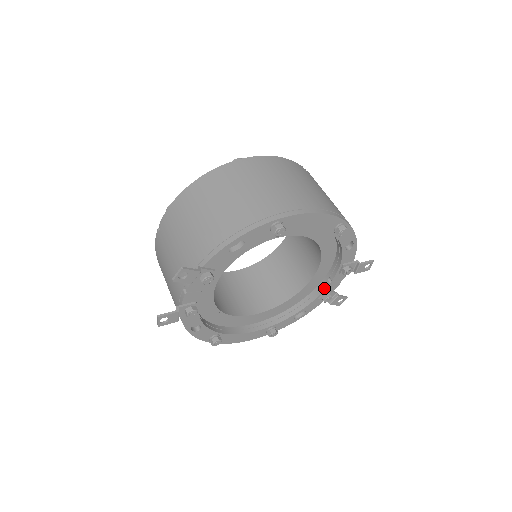
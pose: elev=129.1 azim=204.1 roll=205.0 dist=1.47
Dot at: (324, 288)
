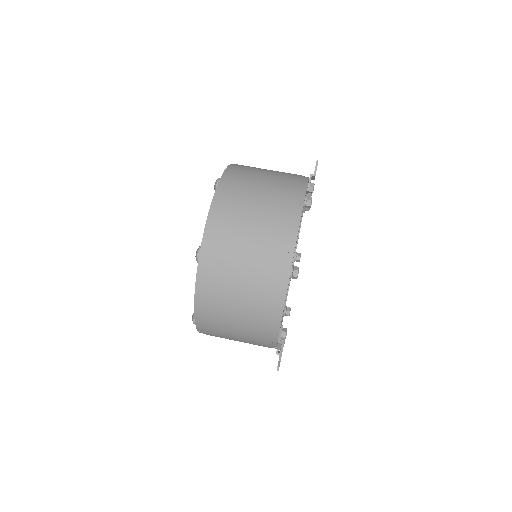
Dot at: occluded
